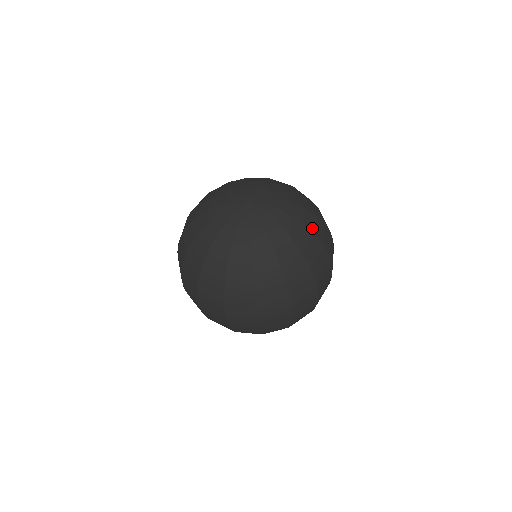
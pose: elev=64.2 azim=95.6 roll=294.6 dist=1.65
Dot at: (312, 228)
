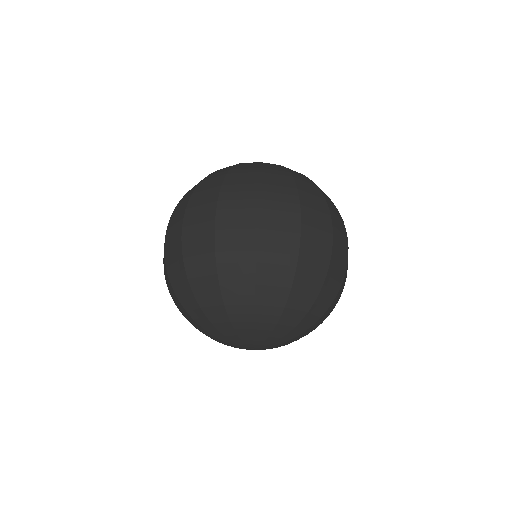
Dot at: occluded
